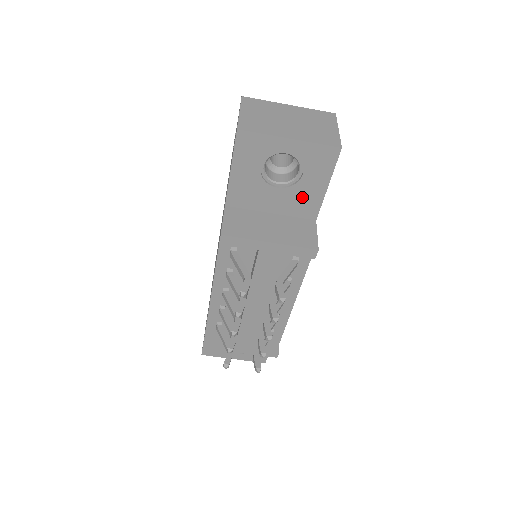
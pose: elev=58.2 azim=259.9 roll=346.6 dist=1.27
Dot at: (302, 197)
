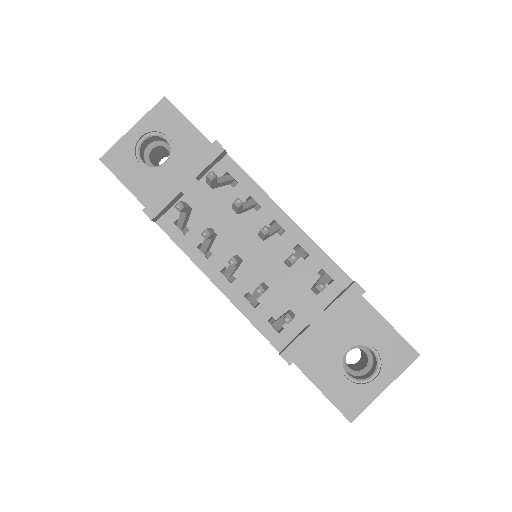
Dot at: (189, 151)
